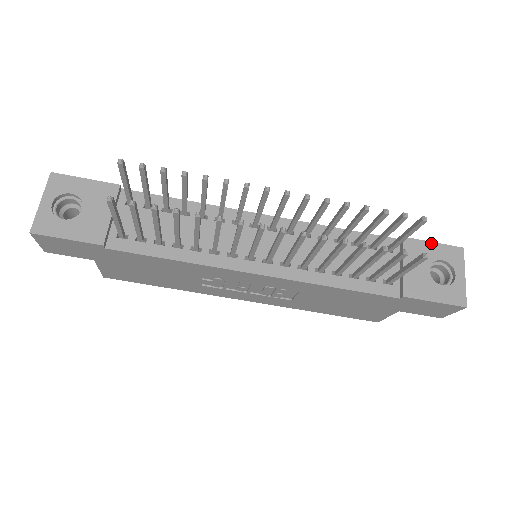
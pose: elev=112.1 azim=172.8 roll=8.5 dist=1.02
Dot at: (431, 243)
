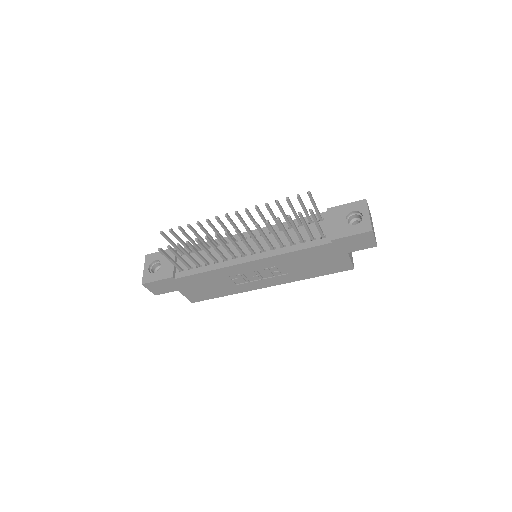
Dot at: (344, 205)
